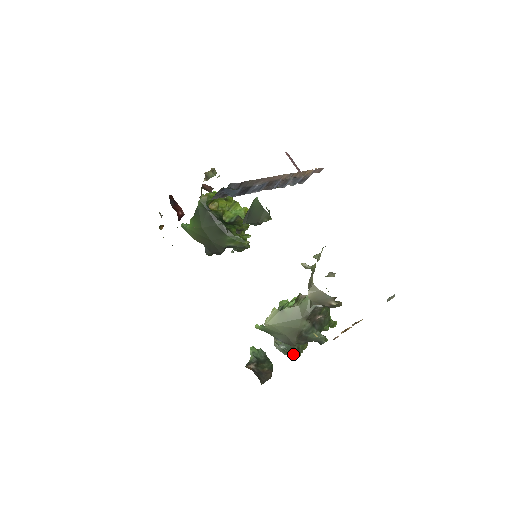
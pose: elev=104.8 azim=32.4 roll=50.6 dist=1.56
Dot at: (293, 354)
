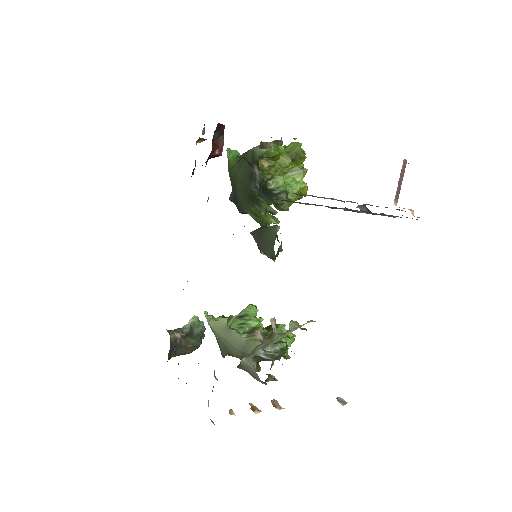
Dot at: occluded
